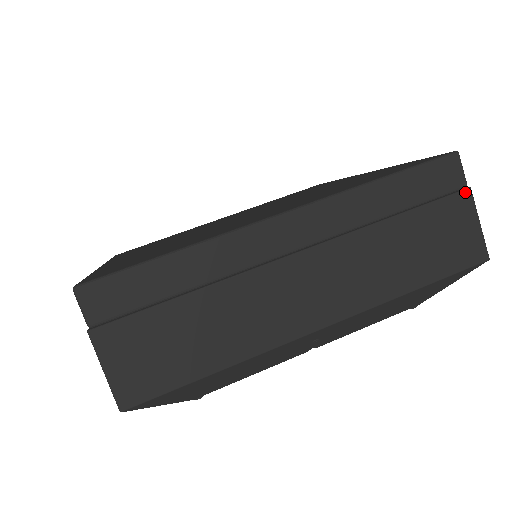
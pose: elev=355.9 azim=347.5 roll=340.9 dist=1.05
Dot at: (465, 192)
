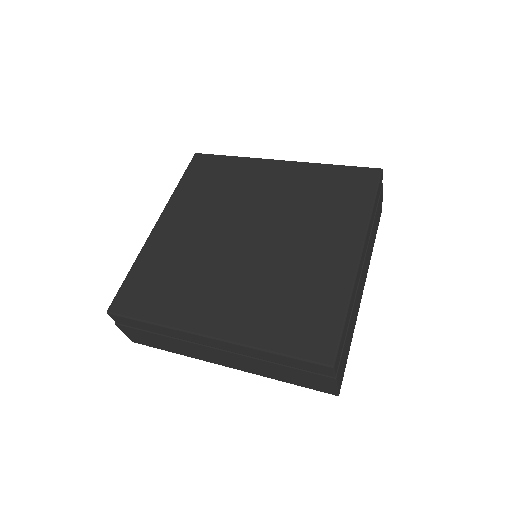
Dot at: (382, 187)
